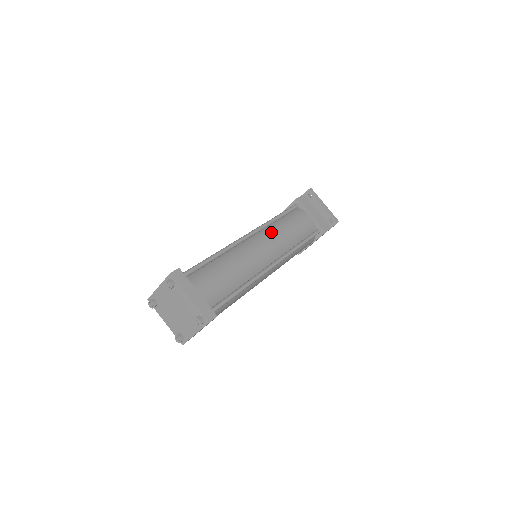
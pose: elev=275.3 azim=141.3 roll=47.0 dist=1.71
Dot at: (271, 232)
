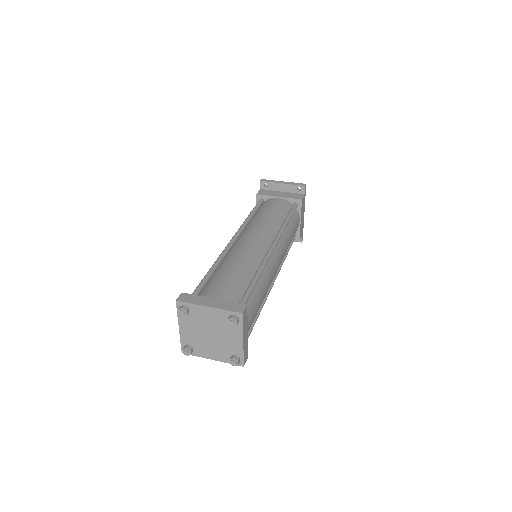
Dot at: (252, 226)
